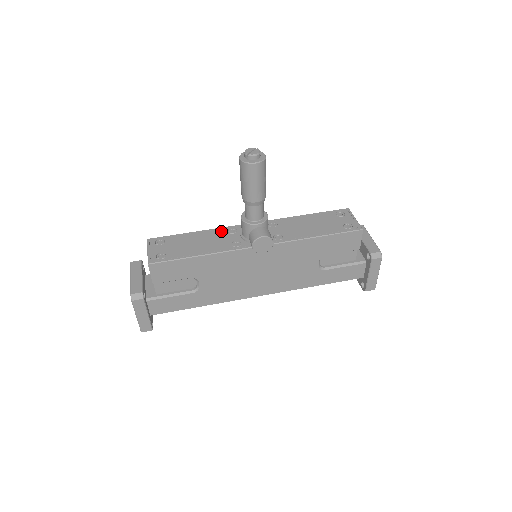
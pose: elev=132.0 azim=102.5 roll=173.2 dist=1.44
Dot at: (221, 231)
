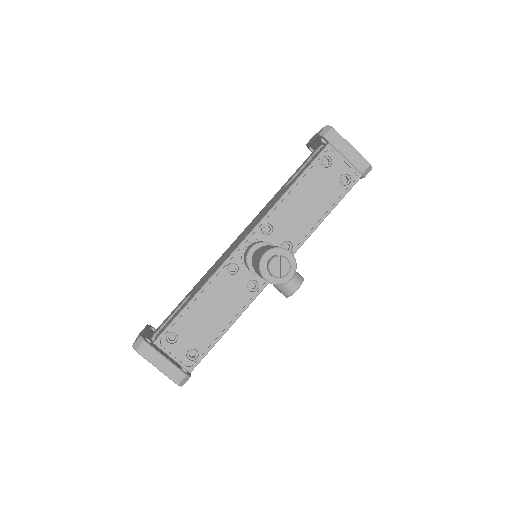
Dot at: (221, 278)
